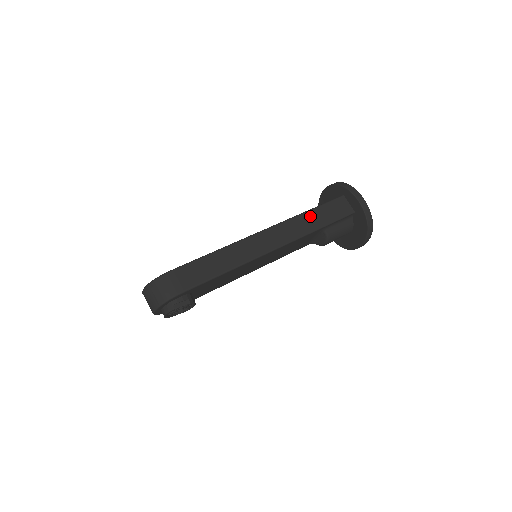
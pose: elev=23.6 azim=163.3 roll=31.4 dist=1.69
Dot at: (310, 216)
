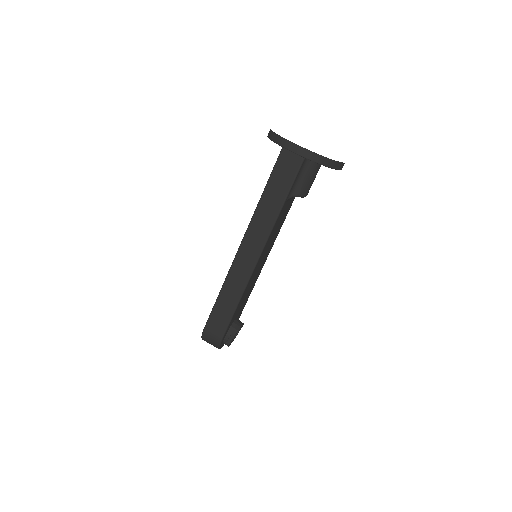
Dot at: (266, 200)
